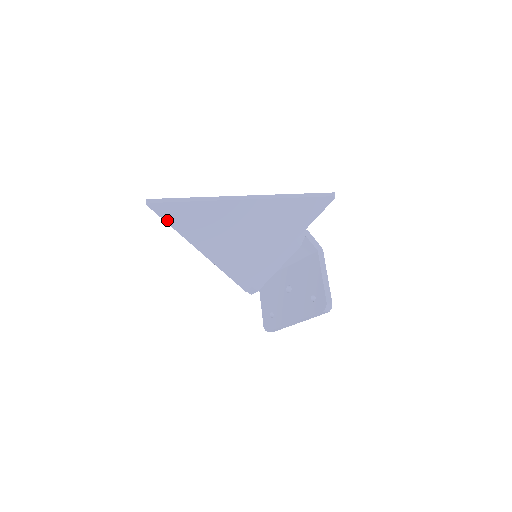
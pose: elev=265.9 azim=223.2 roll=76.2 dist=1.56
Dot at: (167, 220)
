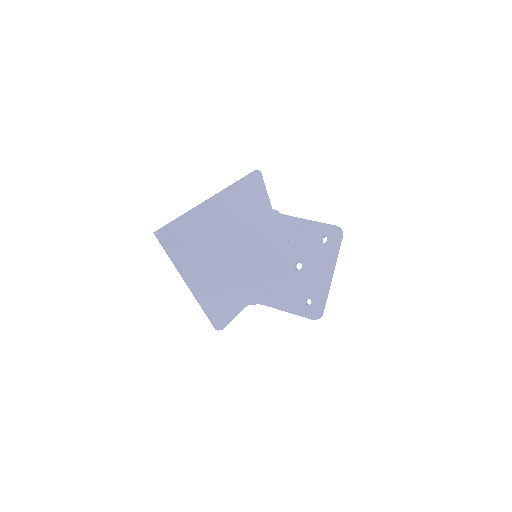
Dot at: (186, 239)
